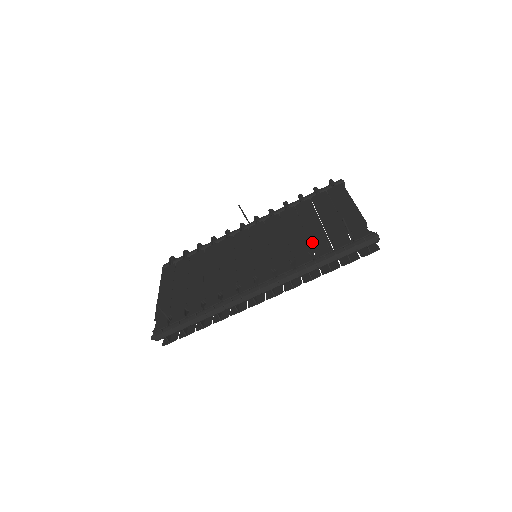
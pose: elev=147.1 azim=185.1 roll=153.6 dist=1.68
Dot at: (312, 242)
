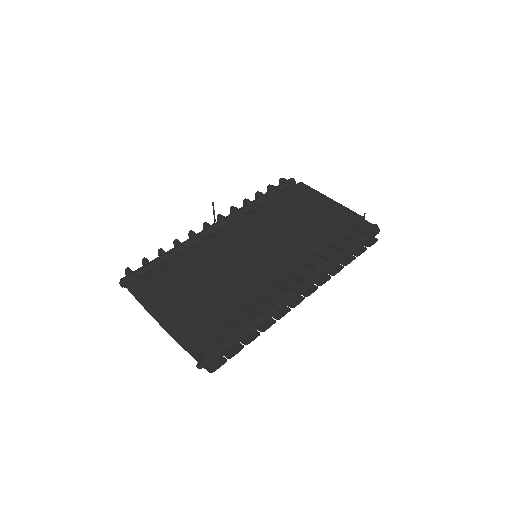
Dot at: (326, 237)
